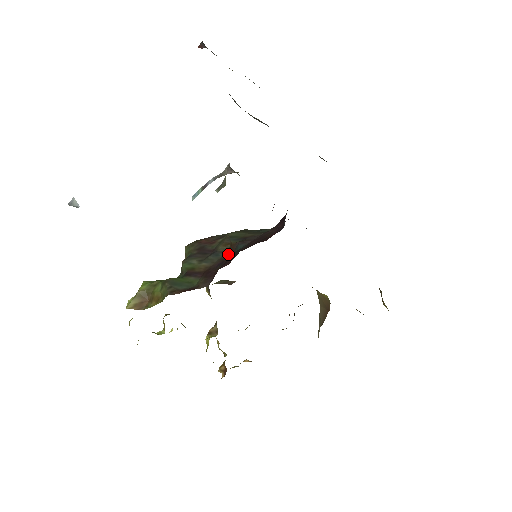
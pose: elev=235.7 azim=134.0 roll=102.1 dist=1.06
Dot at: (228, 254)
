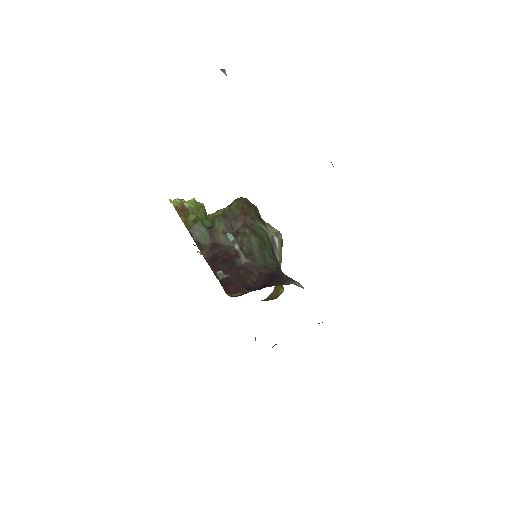
Dot at: (234, 252)
